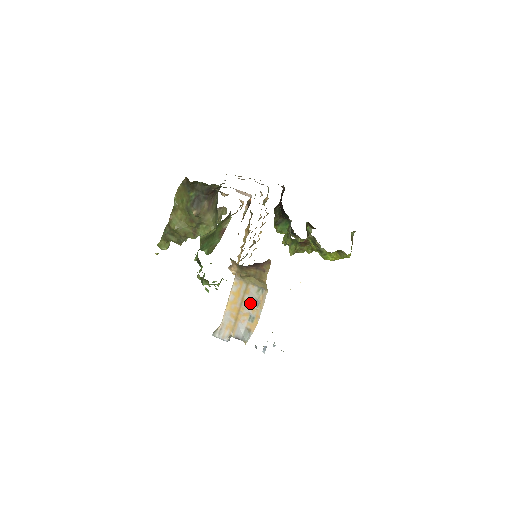
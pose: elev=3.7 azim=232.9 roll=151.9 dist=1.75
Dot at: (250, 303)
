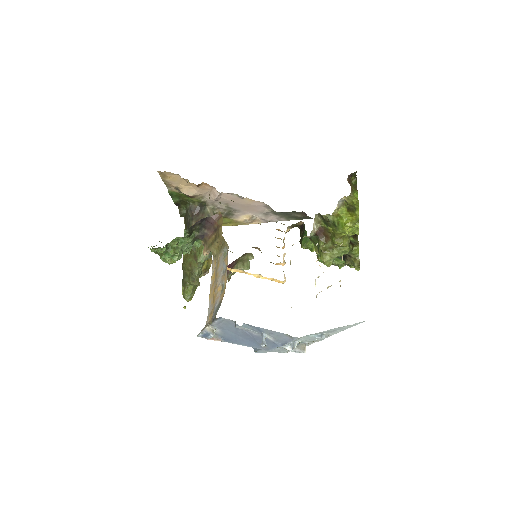
Dot at: (220, 273)
